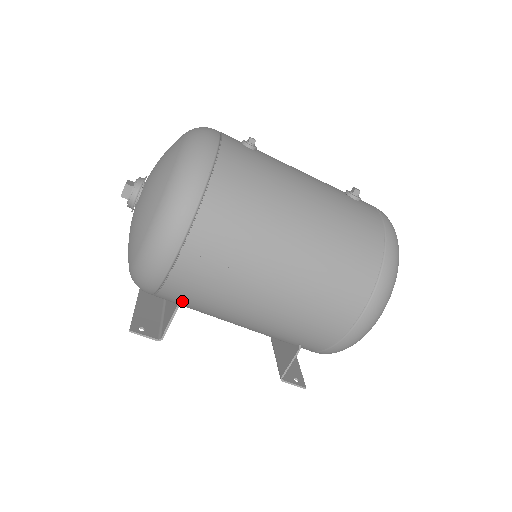
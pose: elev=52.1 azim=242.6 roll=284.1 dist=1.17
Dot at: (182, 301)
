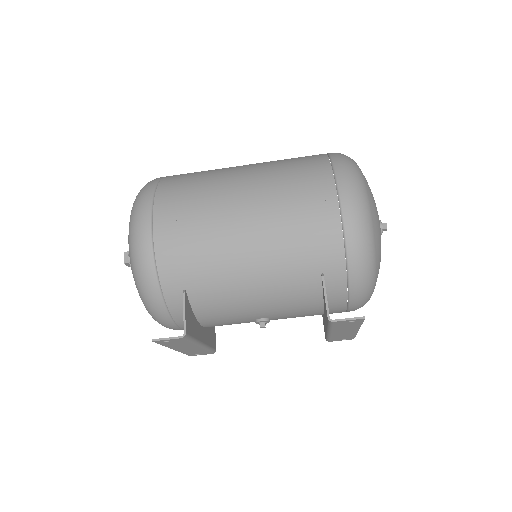
Dot at: (186, 286)
